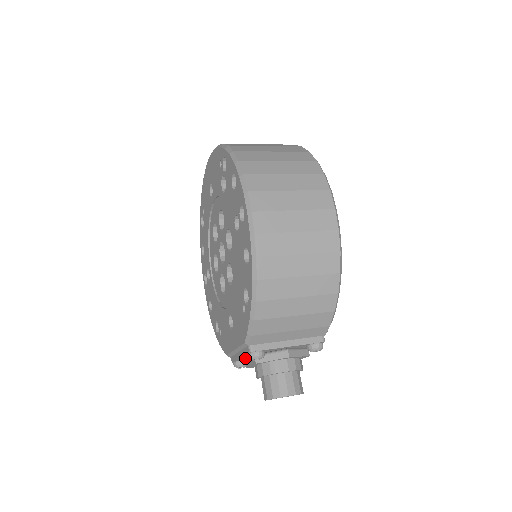
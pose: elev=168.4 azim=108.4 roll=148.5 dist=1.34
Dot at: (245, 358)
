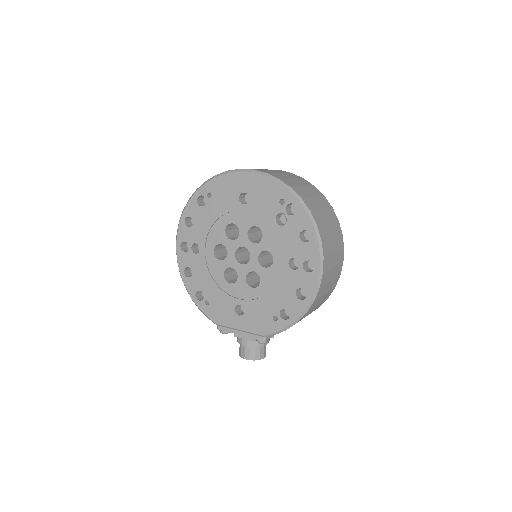
Dot at: occluded
